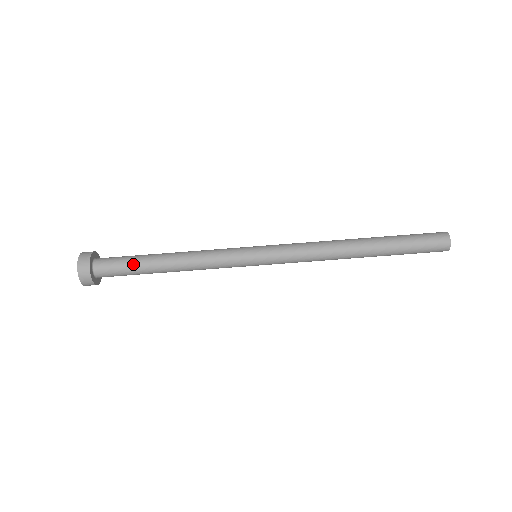
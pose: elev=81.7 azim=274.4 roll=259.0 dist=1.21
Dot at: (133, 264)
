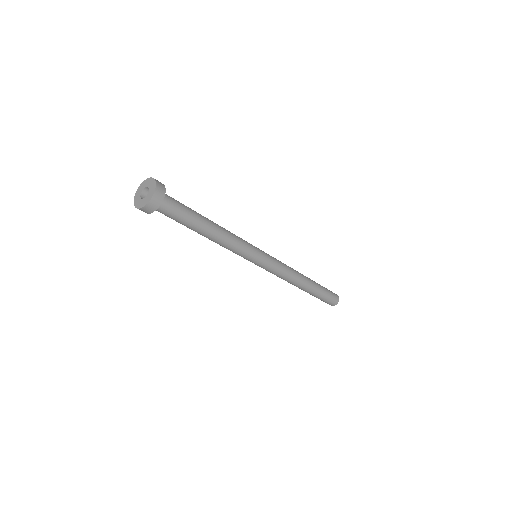
Dot at: (190, 215)
